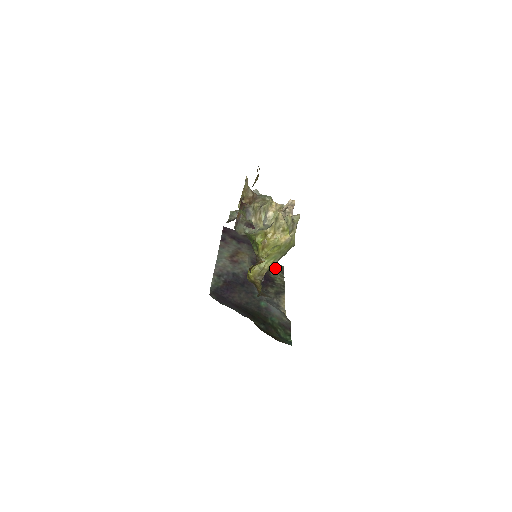
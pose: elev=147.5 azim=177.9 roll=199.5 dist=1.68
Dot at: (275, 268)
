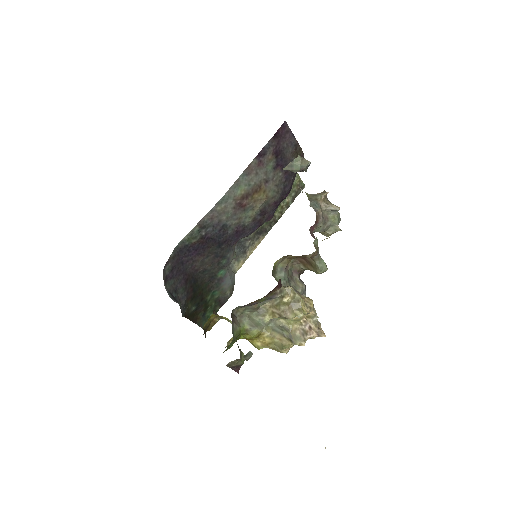
Dot at: (293, 187)
